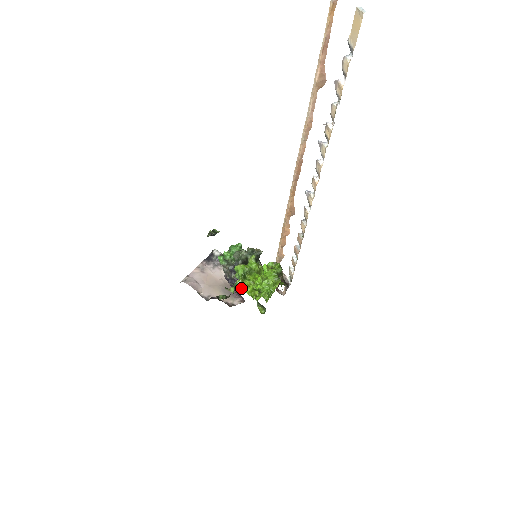
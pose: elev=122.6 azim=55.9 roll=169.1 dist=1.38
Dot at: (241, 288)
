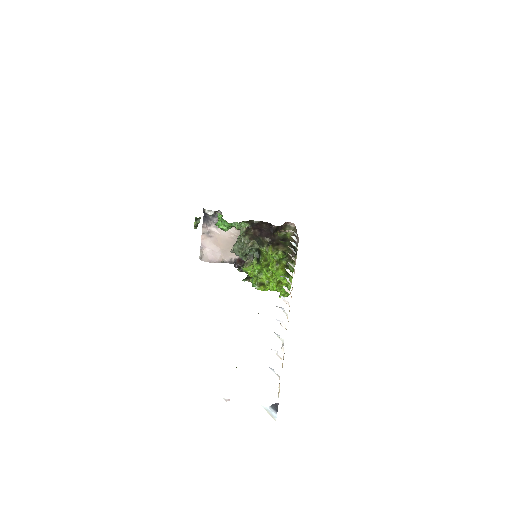
Dot at: occluded
